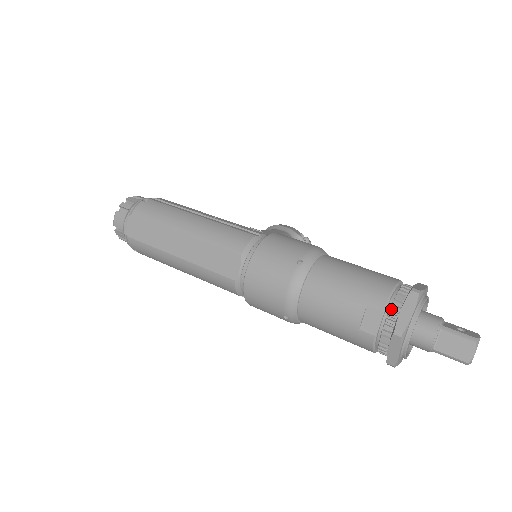
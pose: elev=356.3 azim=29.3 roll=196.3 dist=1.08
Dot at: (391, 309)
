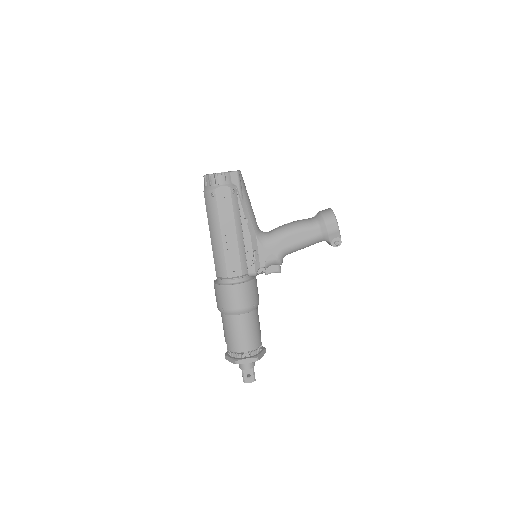
Dot at: (229, 353)
